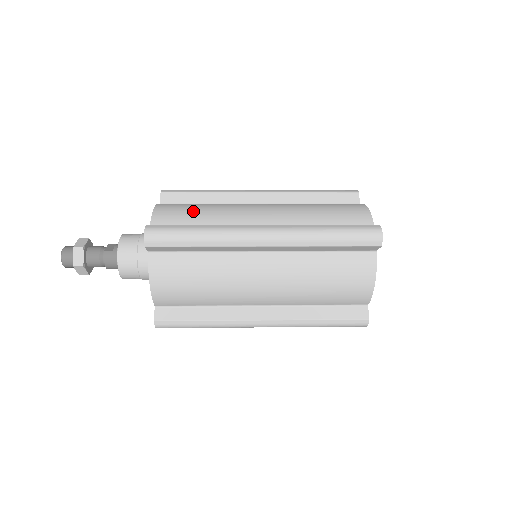
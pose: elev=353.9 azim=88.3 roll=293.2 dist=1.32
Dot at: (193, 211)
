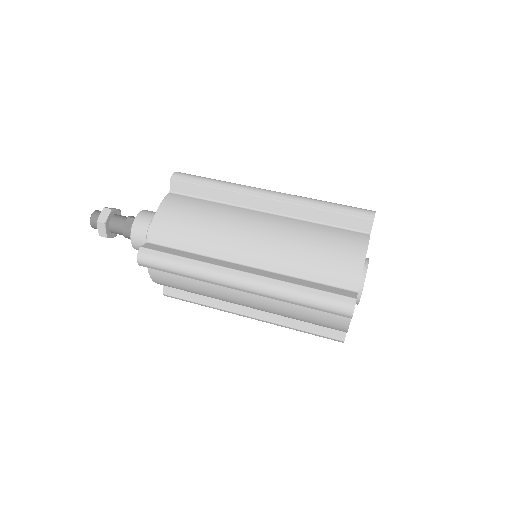
Dot at: (189, 226)
